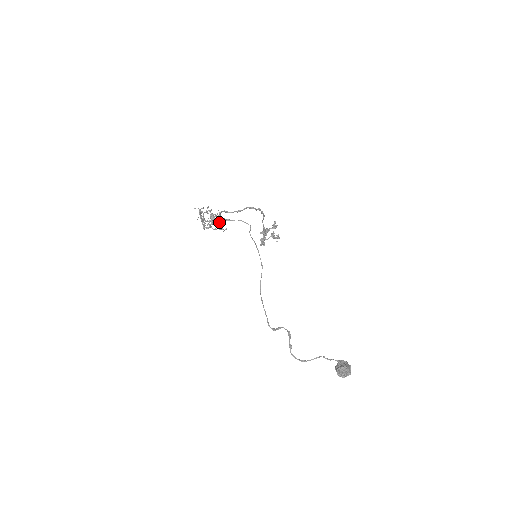
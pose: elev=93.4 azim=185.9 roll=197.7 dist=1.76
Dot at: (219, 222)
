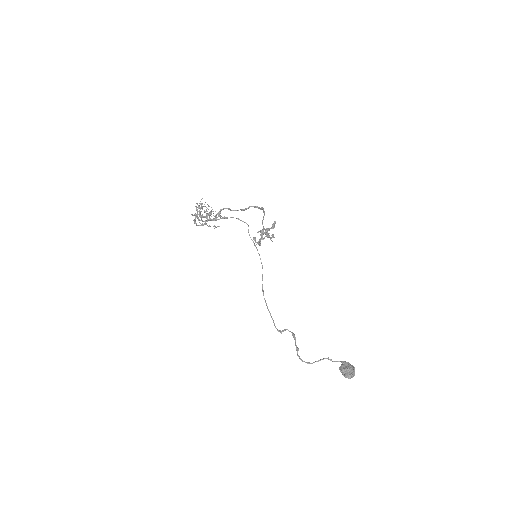
Dot at: (216, 219)
